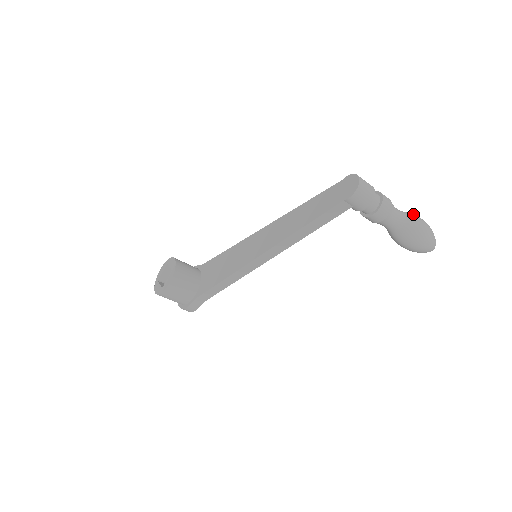
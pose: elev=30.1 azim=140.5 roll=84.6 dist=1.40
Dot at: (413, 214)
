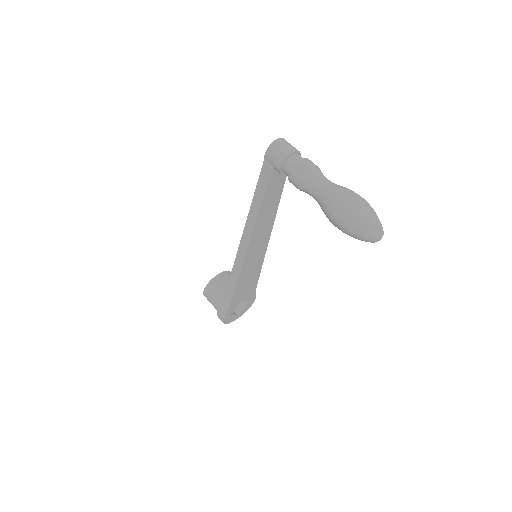
Dot at: (349, 189)
